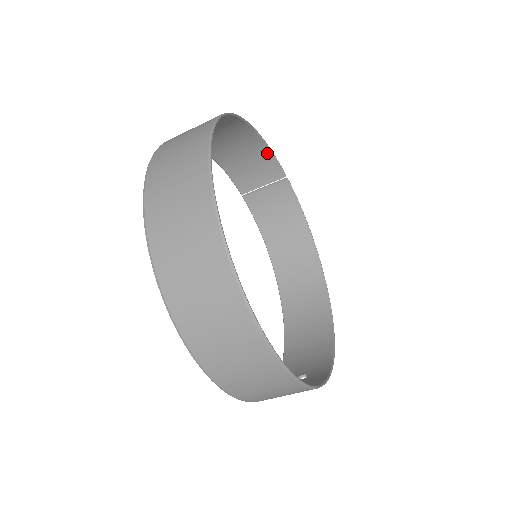
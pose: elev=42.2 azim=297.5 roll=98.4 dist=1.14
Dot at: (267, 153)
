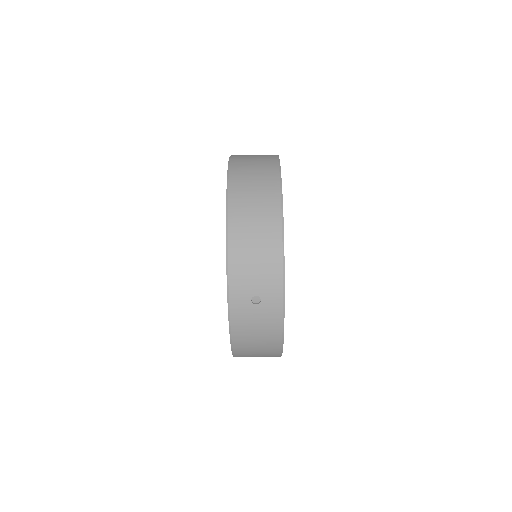
Dot at: occluded
